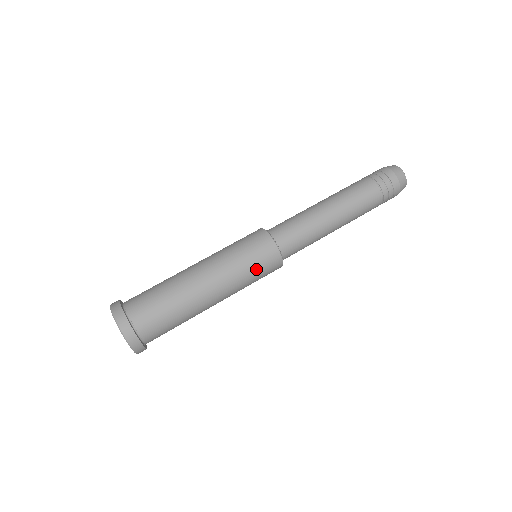
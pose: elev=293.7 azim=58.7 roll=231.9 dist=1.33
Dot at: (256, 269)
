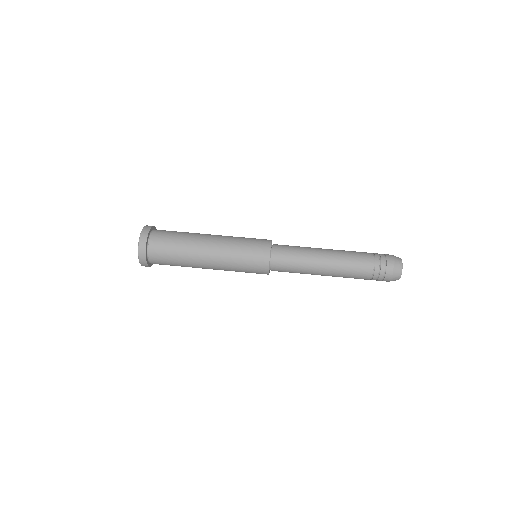
Dot at: (246, 262)
